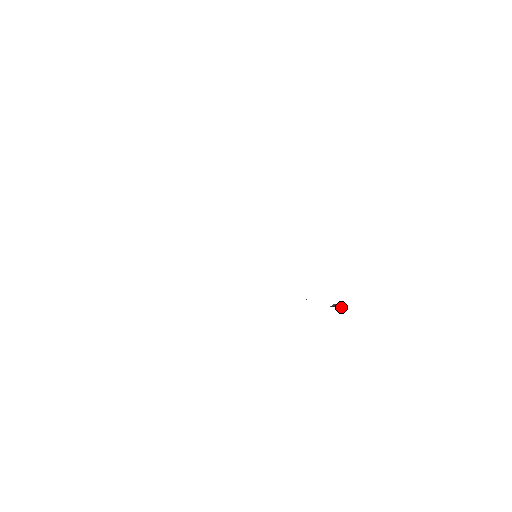
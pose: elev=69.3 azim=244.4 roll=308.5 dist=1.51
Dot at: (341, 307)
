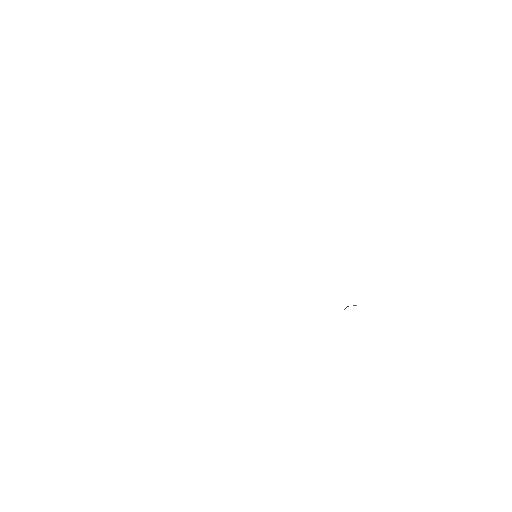
Dot at: (353, 305)
